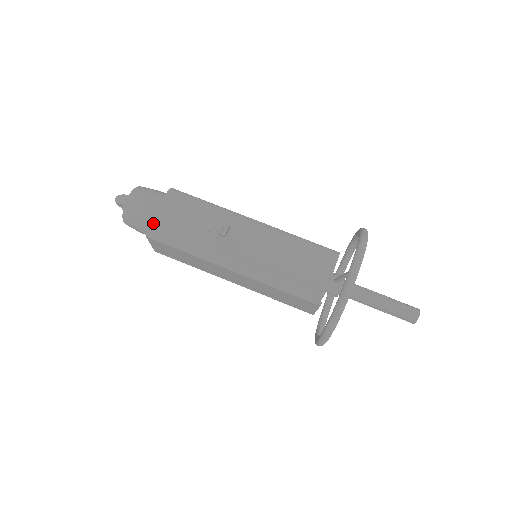
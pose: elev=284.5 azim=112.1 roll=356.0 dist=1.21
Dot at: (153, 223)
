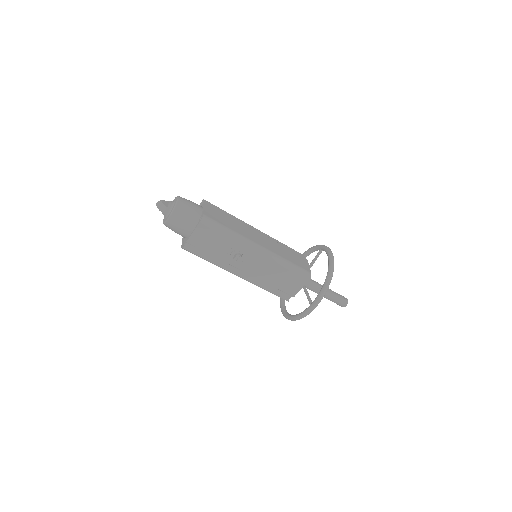
Dot at: (187, 243)
